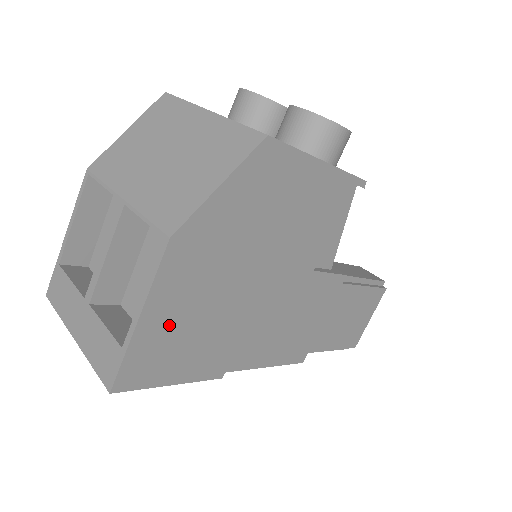
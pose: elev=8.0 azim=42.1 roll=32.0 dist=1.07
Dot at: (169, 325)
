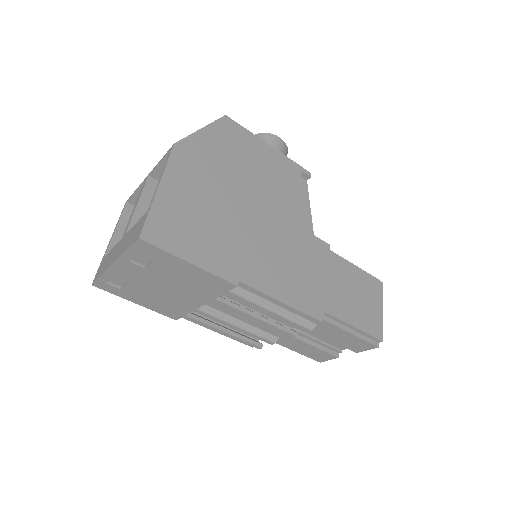
Dot at: (181, 205)
